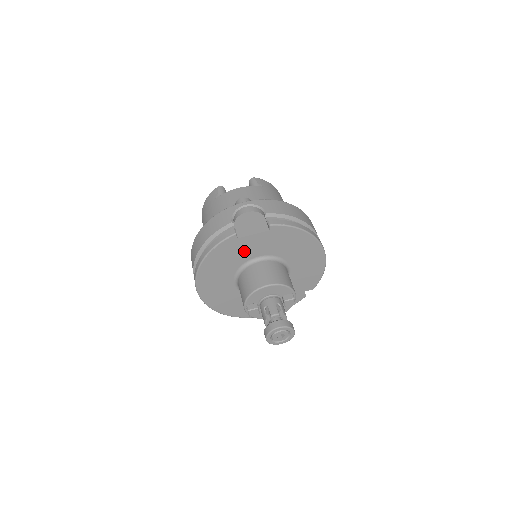
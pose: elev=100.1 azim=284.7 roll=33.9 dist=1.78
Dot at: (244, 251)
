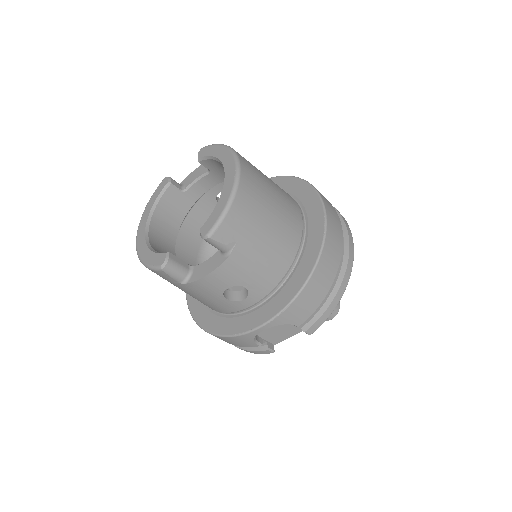
Dot at: occluded
